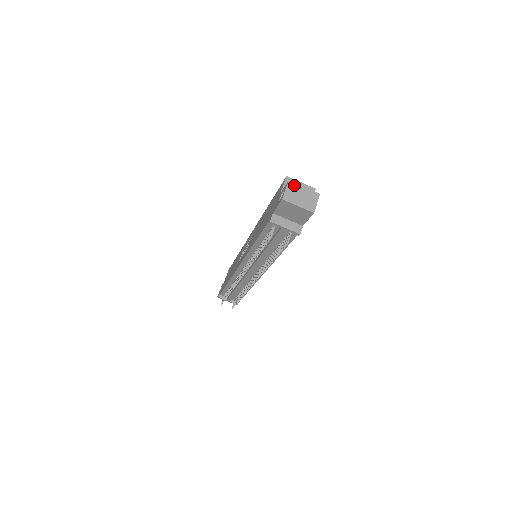
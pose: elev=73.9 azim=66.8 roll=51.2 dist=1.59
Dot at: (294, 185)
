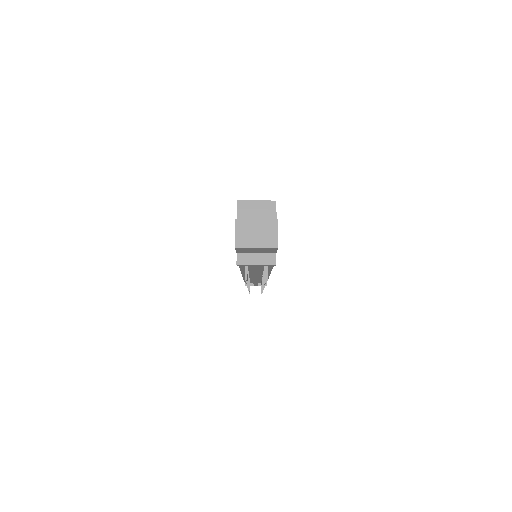
Dot at: (243, 223)
